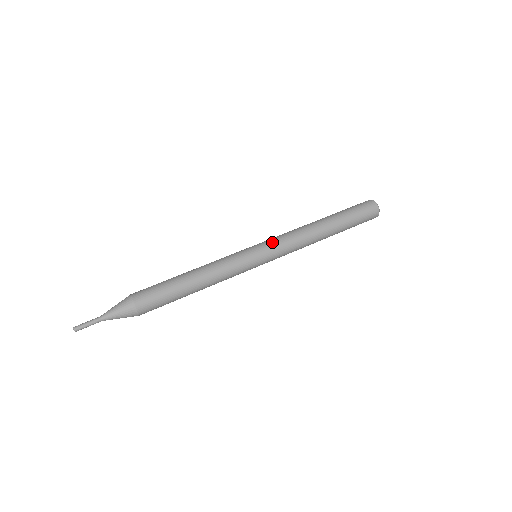
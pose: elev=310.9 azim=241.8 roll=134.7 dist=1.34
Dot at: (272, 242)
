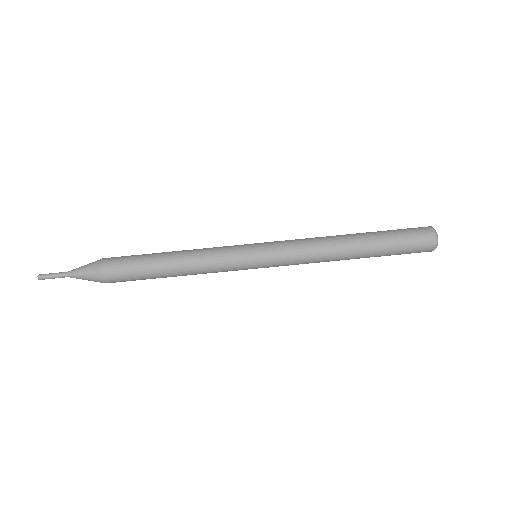
Dot at: (279, 261)
